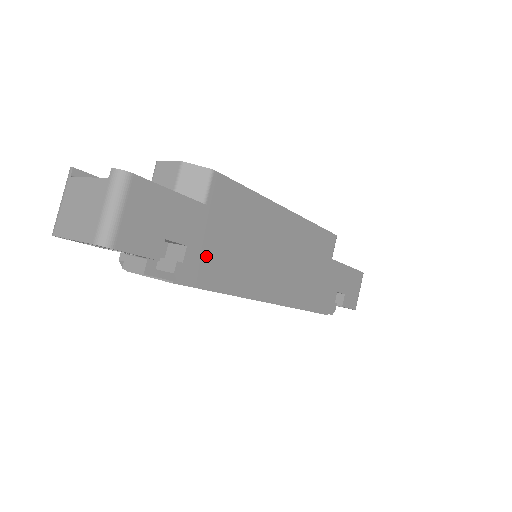
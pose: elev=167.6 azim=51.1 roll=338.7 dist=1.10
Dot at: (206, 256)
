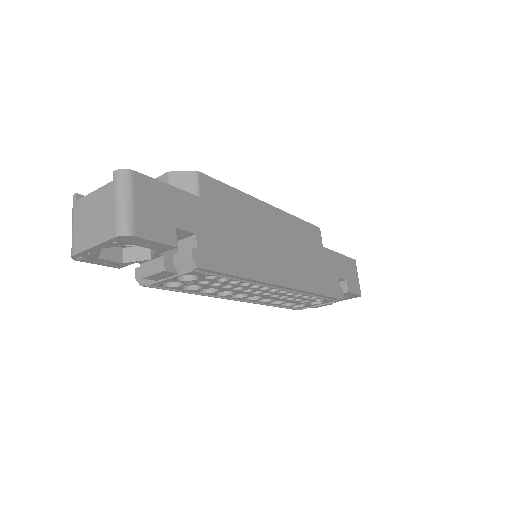
Dot at: (215, 243)
